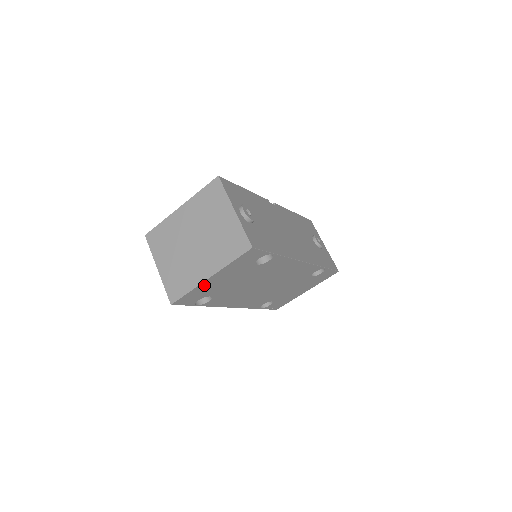
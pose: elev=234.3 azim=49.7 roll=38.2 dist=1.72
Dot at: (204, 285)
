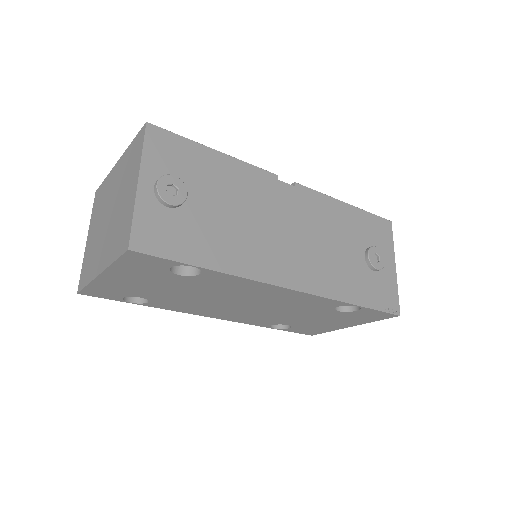
Dot at: (104, 282)
